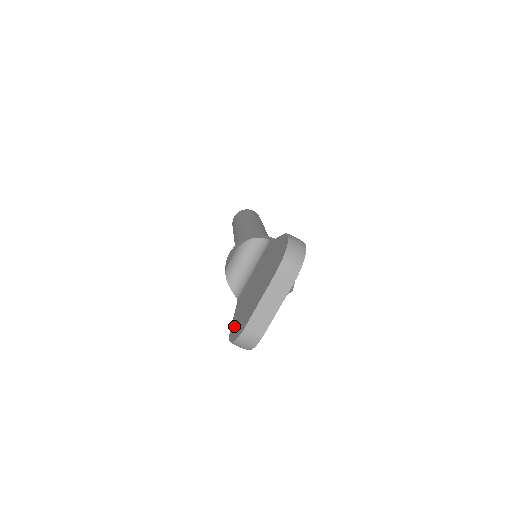
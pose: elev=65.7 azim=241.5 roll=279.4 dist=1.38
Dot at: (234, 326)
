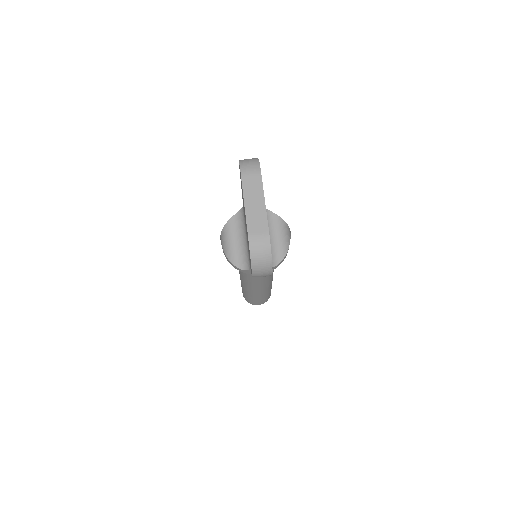
Dot at: occluded
